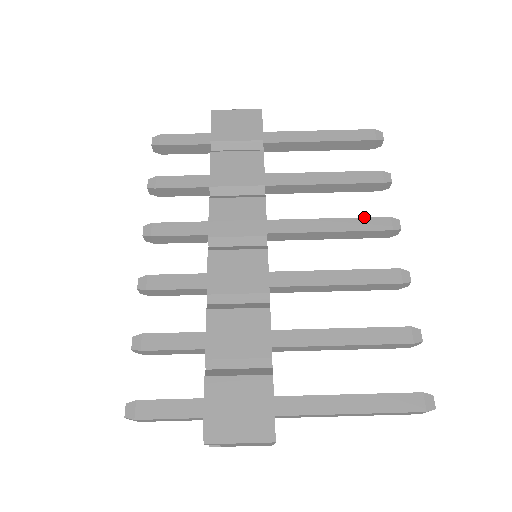
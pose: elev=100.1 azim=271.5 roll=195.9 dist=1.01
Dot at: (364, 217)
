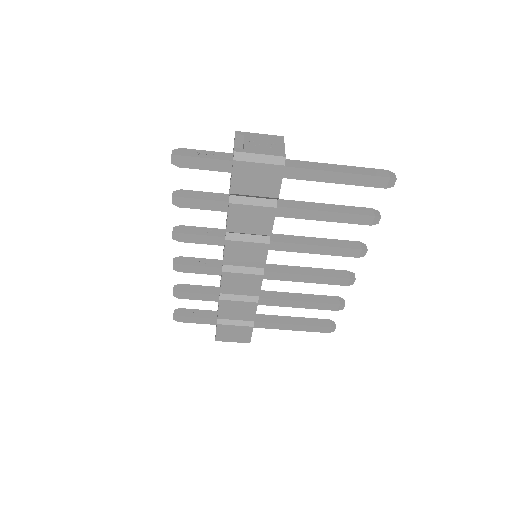
Dot at: (342, 248)
